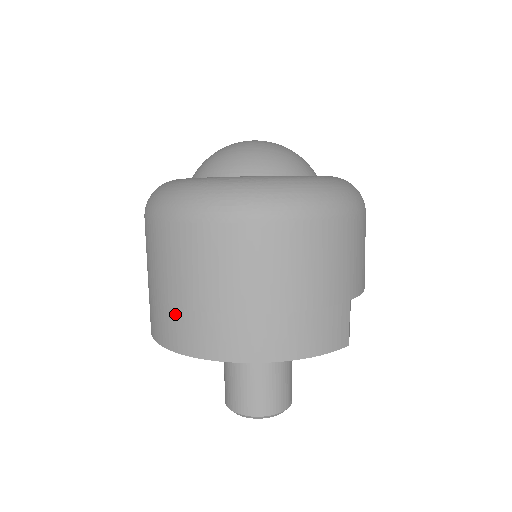
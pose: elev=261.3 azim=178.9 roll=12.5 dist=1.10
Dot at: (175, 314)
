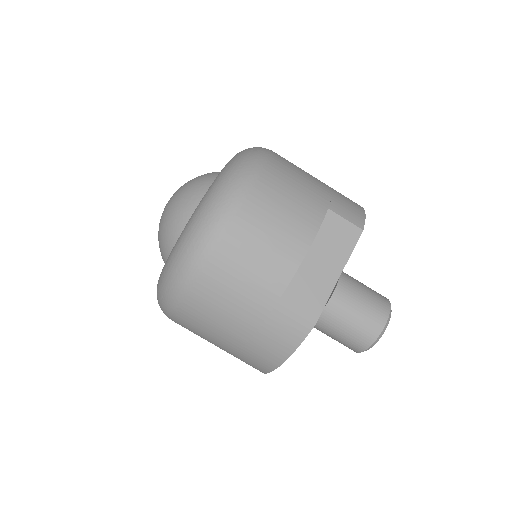
Dot at: occluded
